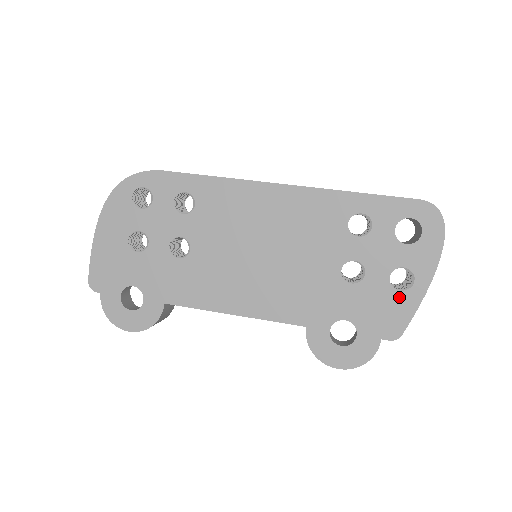
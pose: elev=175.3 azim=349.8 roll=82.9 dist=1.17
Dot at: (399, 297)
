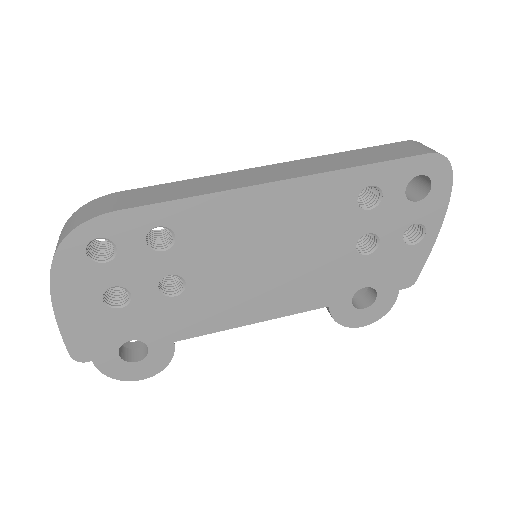
Dot at: (413, 251)
